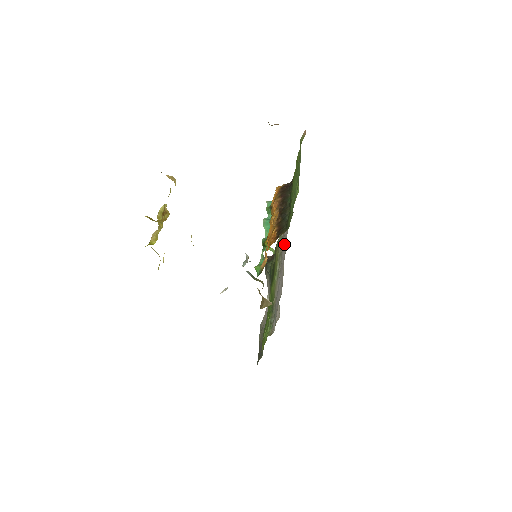
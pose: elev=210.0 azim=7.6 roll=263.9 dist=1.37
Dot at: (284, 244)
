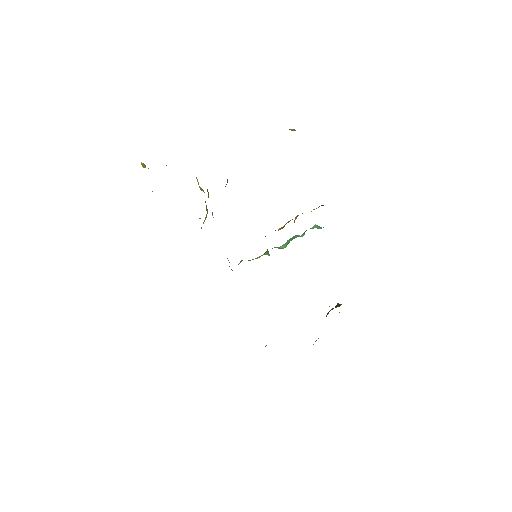
Dot at: occluded
